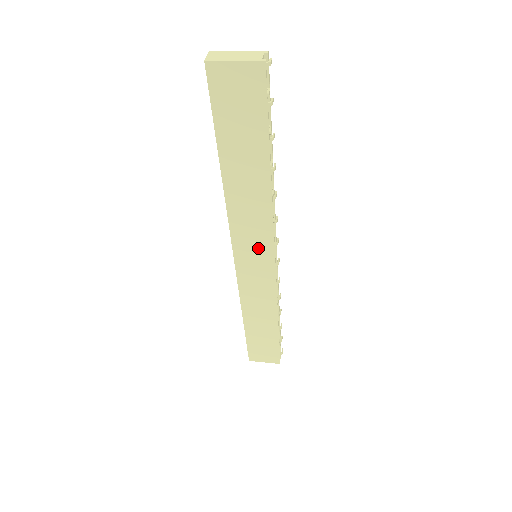
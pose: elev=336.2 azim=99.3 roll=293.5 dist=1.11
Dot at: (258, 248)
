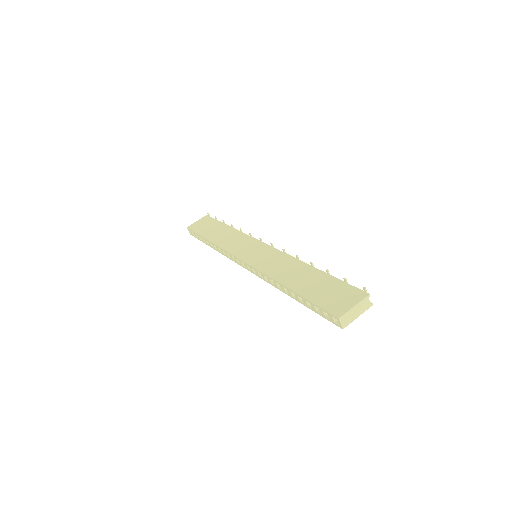
Dot at: occluded
